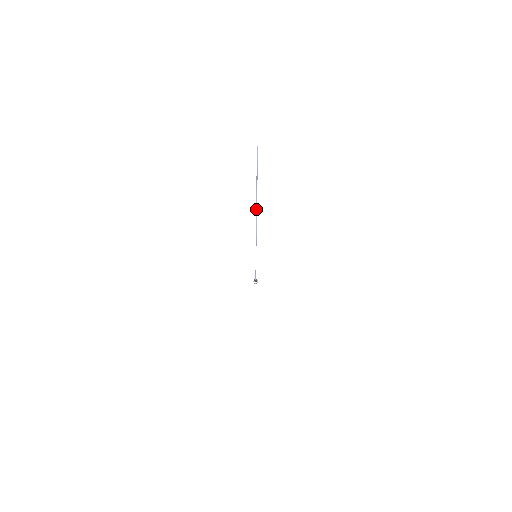
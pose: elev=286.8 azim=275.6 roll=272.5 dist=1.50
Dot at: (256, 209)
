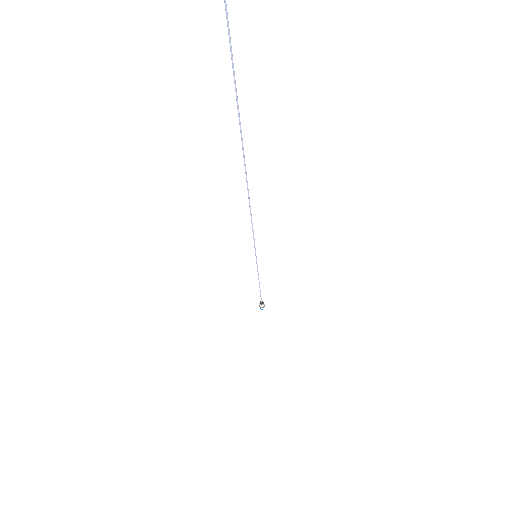
Dot at: (243, 156)
